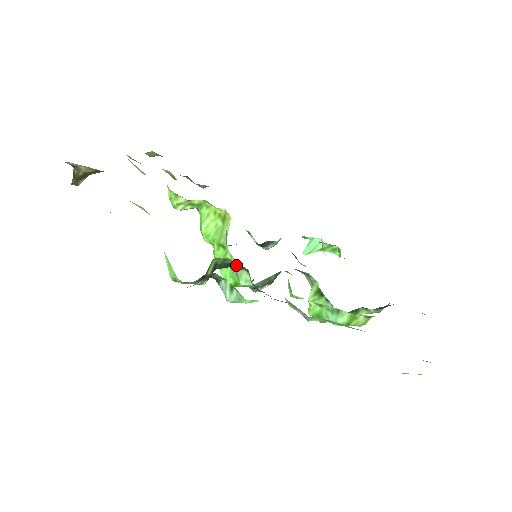
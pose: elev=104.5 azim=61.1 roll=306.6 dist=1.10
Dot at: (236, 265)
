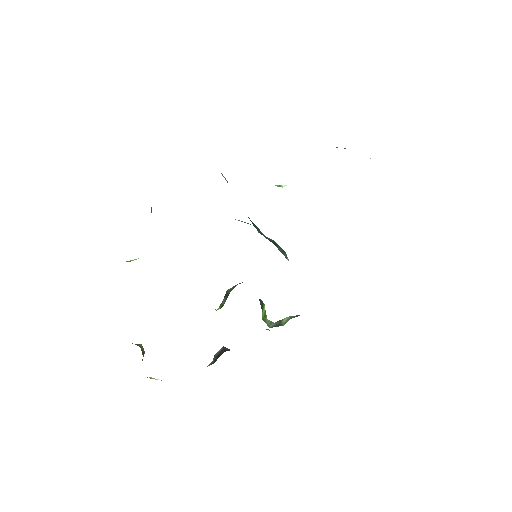
Dot at: occluded
